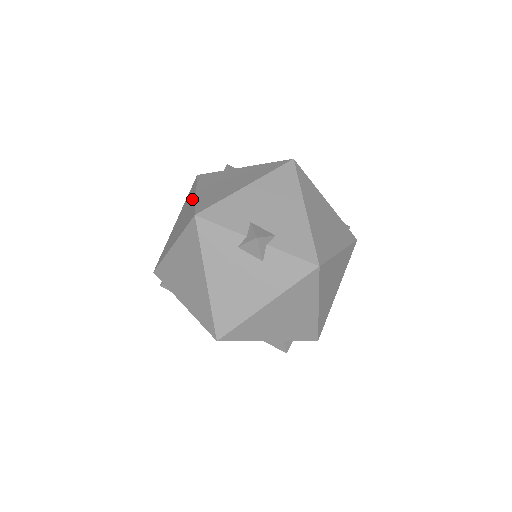
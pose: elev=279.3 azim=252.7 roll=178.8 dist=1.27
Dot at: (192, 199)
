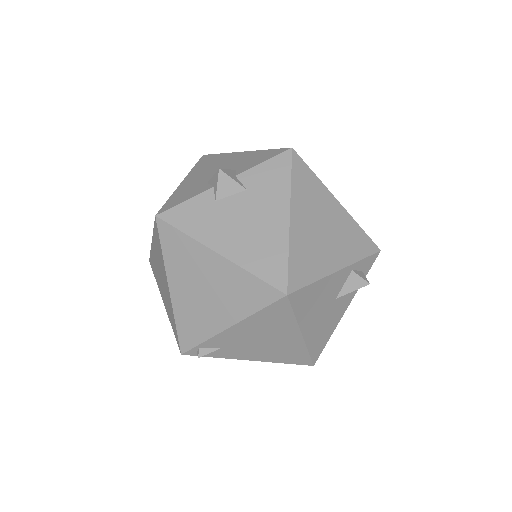
Dot at: (153, 249)
